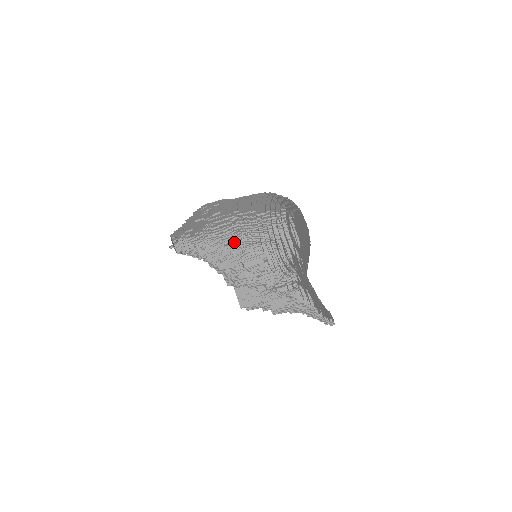
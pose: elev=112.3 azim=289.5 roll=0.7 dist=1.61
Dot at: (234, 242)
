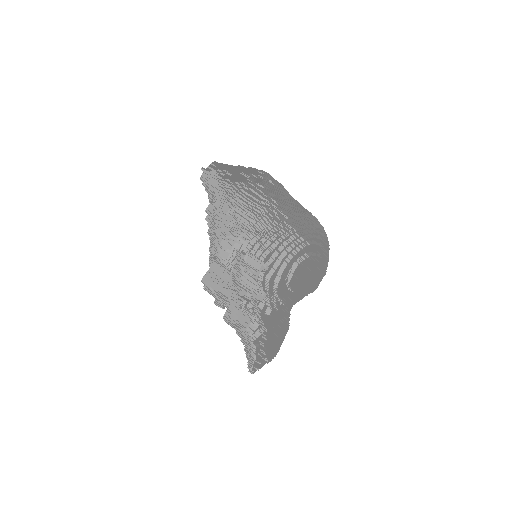
Dot at: occluded
